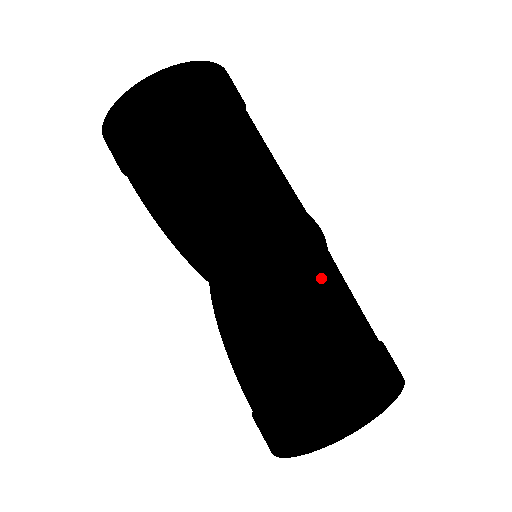
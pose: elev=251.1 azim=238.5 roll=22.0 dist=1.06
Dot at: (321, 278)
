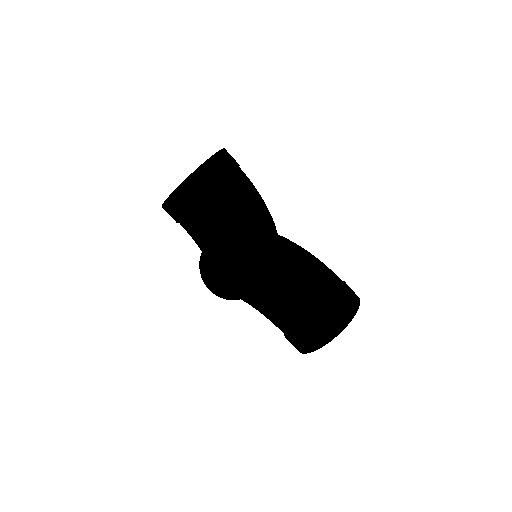
Dot at: (308, 253)
